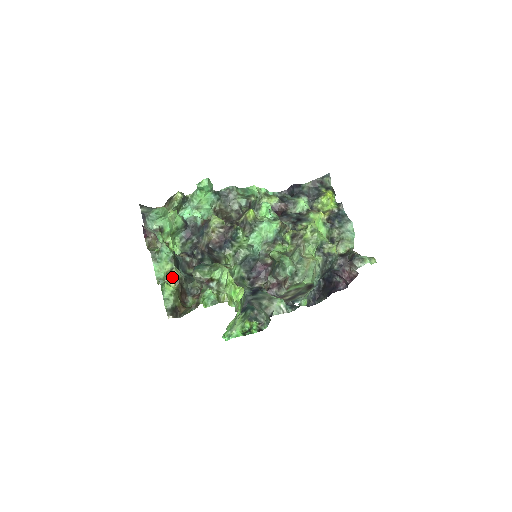
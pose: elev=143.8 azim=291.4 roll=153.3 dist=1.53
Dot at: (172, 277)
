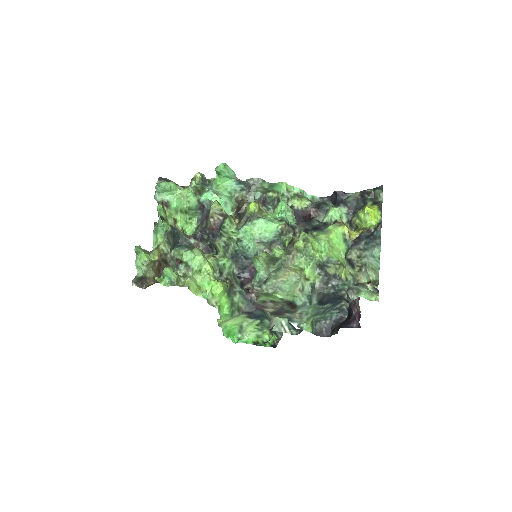
Dot at: (159, 250)
